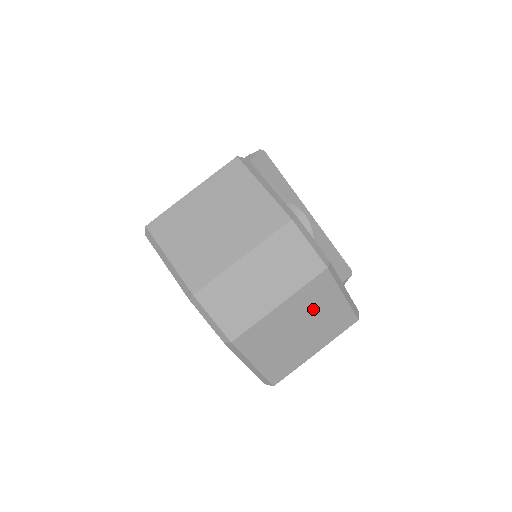
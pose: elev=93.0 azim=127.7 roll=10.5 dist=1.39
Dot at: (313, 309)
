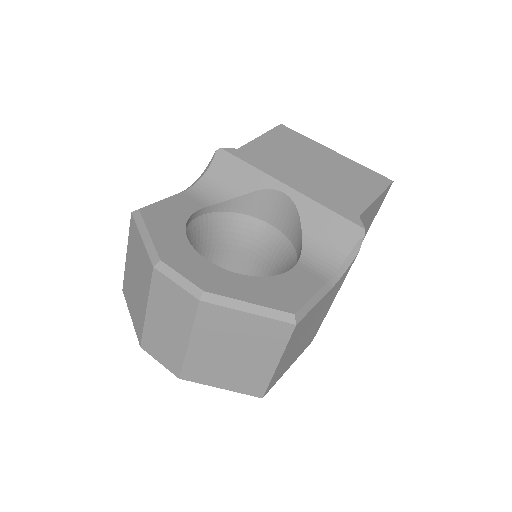
Dot at: (227, 334)
